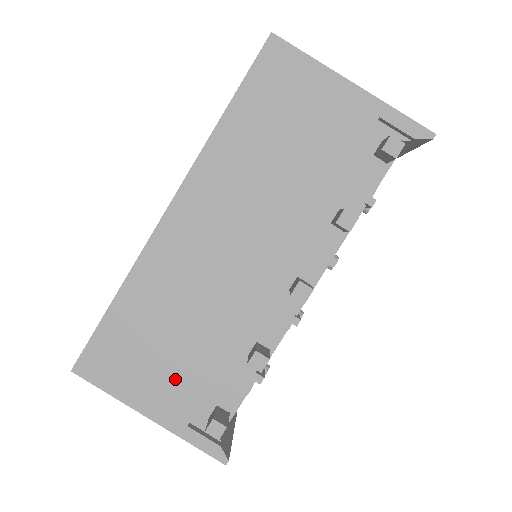
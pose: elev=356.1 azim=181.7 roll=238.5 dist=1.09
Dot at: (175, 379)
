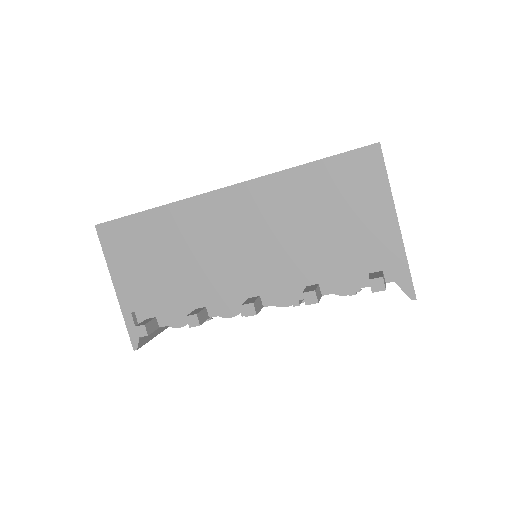
Dot at: (145, 283)
